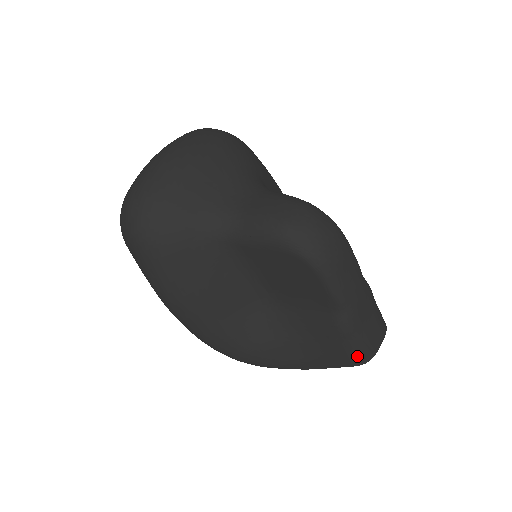
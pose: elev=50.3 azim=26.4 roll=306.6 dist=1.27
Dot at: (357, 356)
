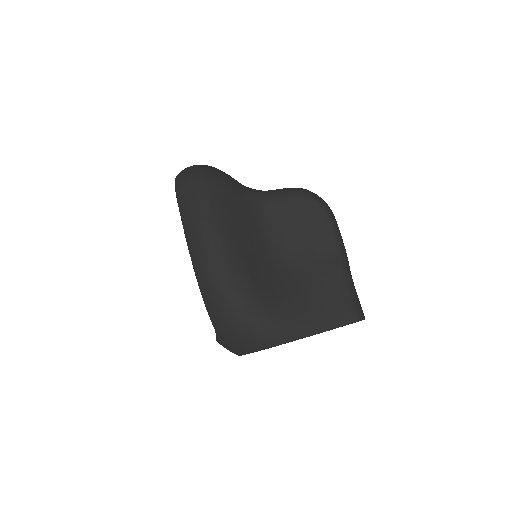
Dot at: (355, 308)
